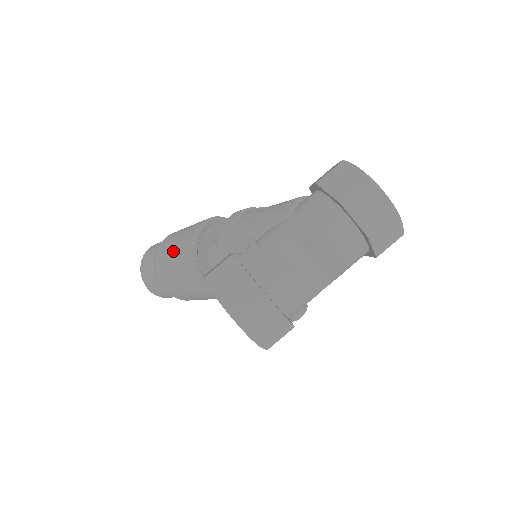
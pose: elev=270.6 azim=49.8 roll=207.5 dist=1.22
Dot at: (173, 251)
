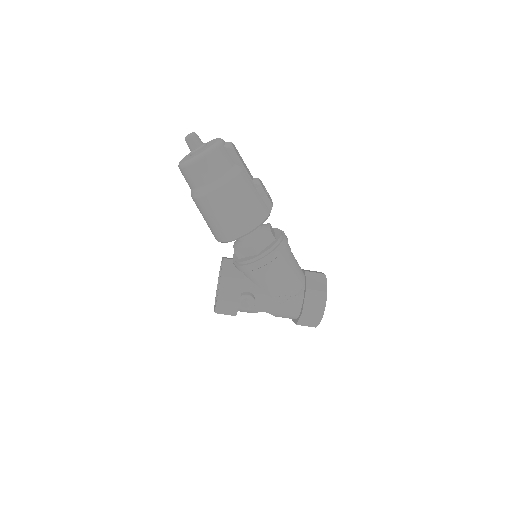
Dot at: (217, 220)
